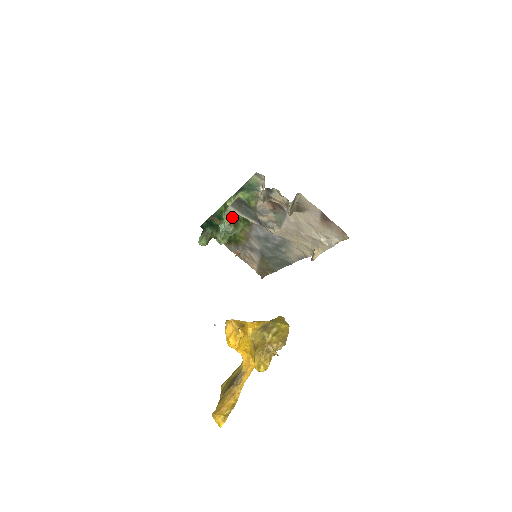
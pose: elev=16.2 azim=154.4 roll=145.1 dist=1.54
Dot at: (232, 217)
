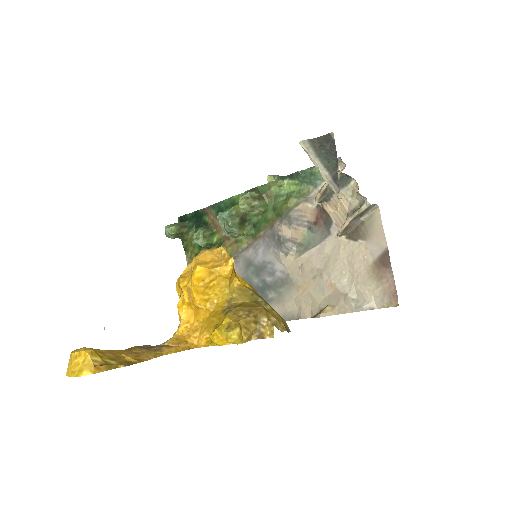
Dot at: (252, 204)
